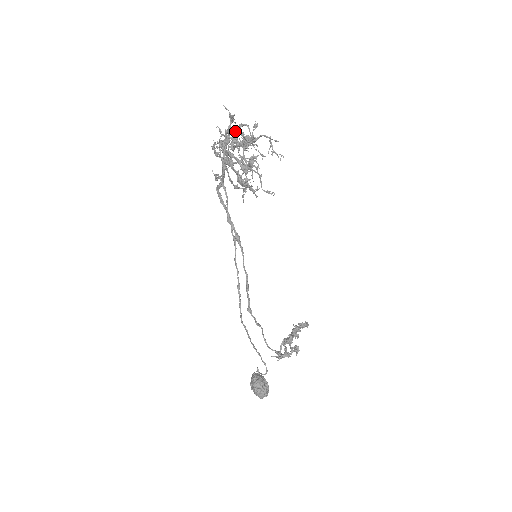
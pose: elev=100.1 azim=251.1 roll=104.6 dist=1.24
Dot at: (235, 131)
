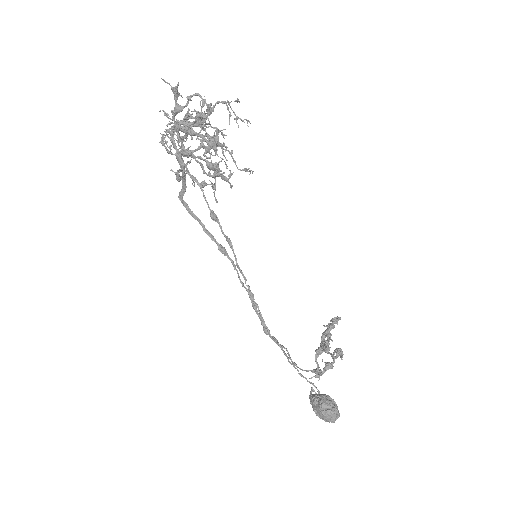
Dot at: (185, 106)
